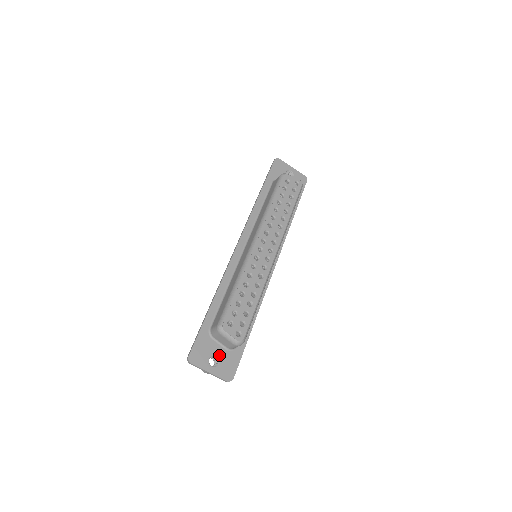
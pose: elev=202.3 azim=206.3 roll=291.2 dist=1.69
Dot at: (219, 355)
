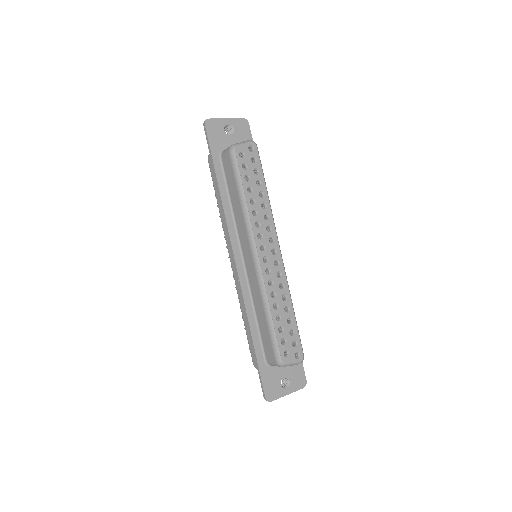
Dot at: (285, 374)
